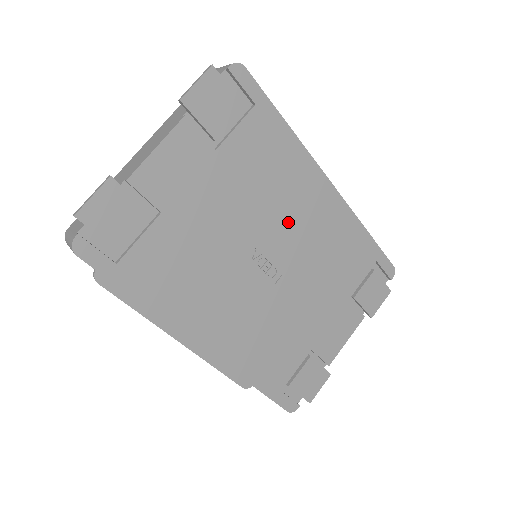
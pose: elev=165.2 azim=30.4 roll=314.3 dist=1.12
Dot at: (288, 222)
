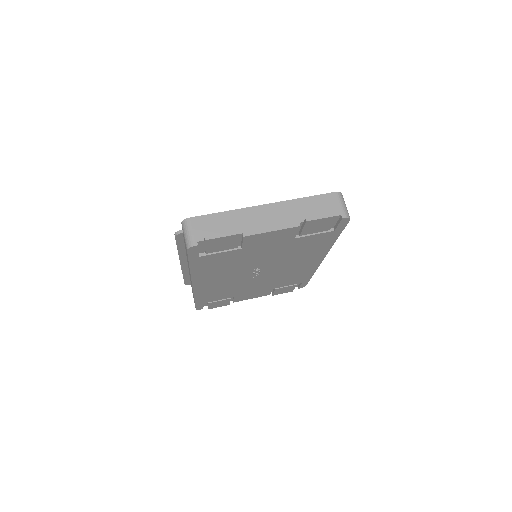
Dot at: (287, 264)
